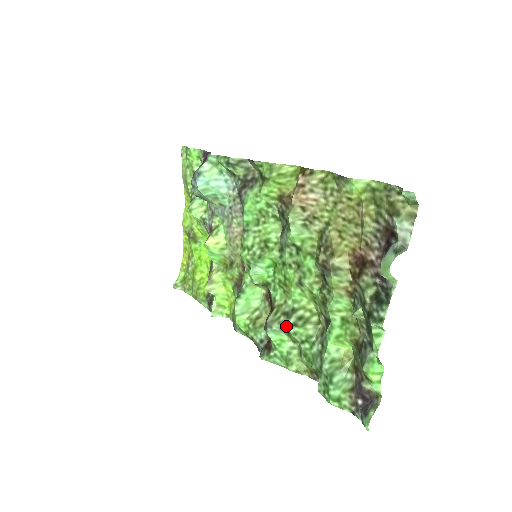
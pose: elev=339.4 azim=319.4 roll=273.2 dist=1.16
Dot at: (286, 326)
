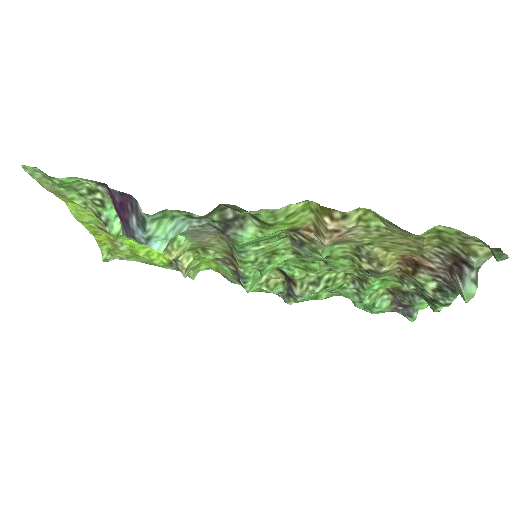
Dot at: occluded
